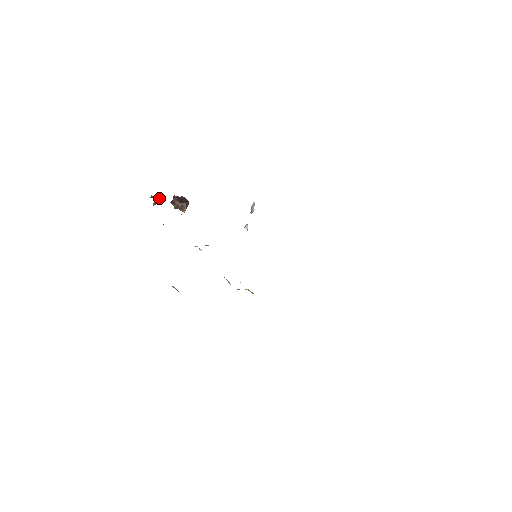
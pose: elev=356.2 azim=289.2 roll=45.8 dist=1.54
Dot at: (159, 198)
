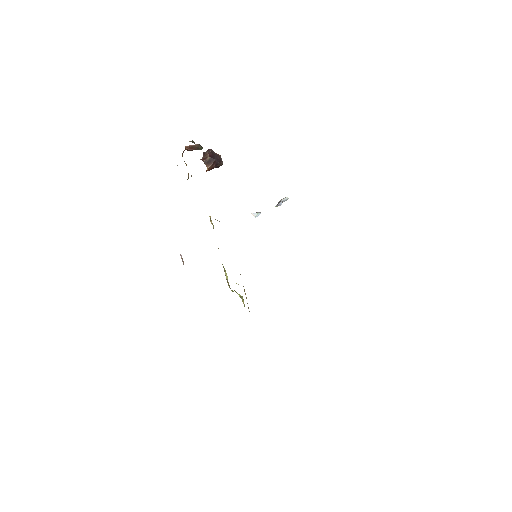
Dot at: (196, 145)
